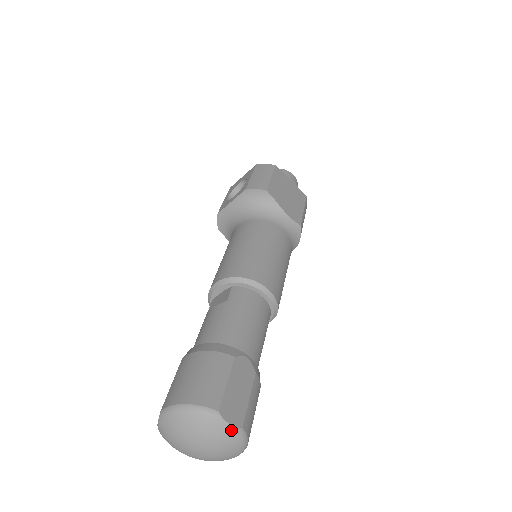
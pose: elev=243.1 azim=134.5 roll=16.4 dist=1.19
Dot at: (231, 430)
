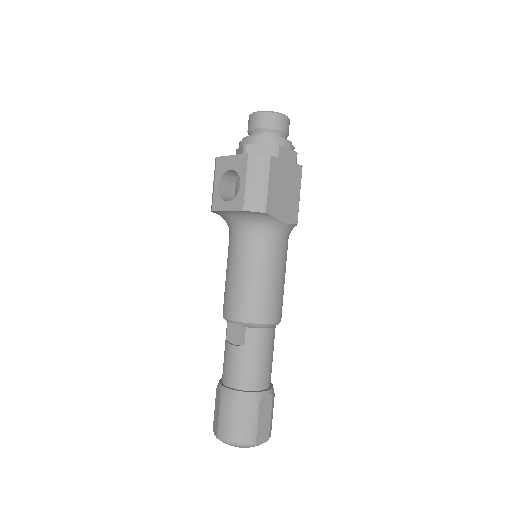
Dot at: occluded
